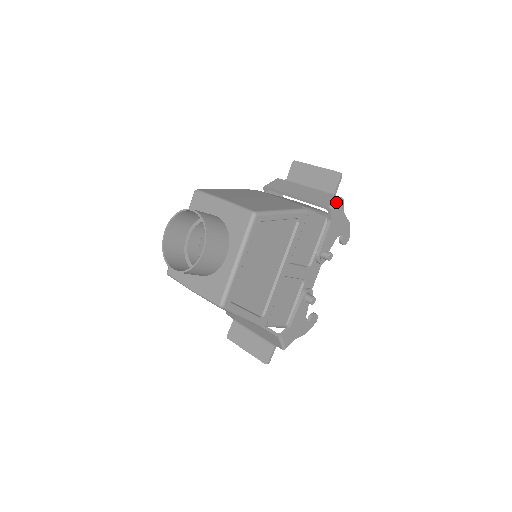
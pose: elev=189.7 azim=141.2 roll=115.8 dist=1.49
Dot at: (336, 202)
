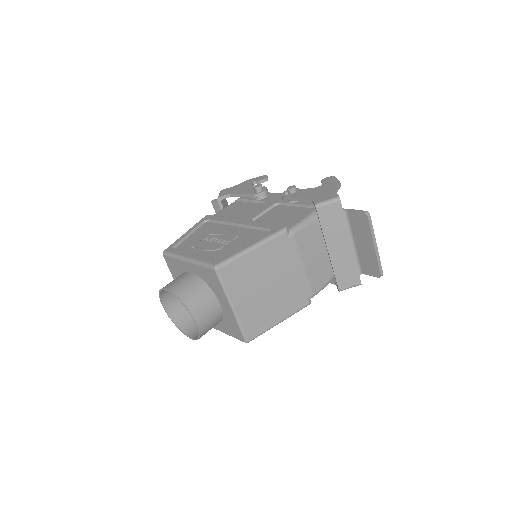
Dot at: (351, 287)
